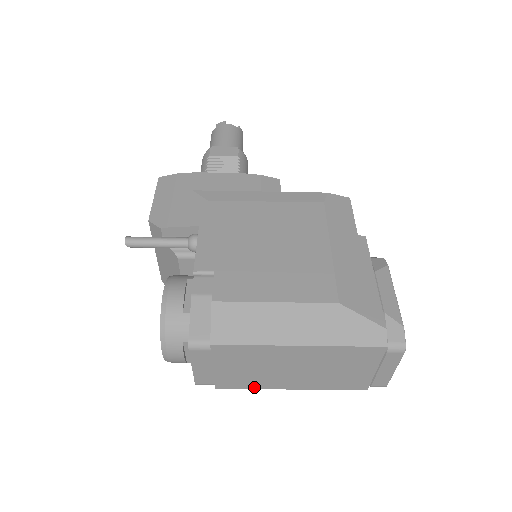
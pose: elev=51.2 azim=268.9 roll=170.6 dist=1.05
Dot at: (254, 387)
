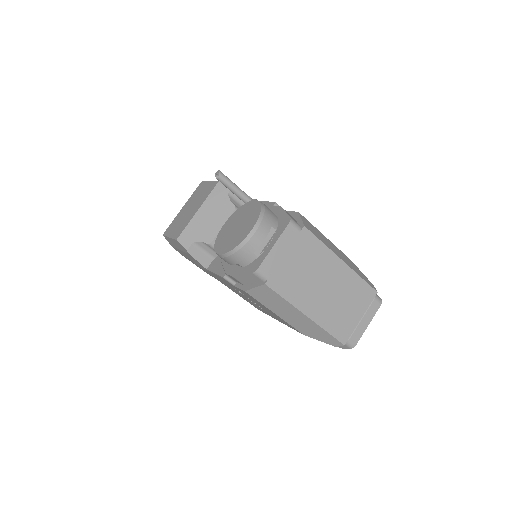
Dot at: (289, 298)
